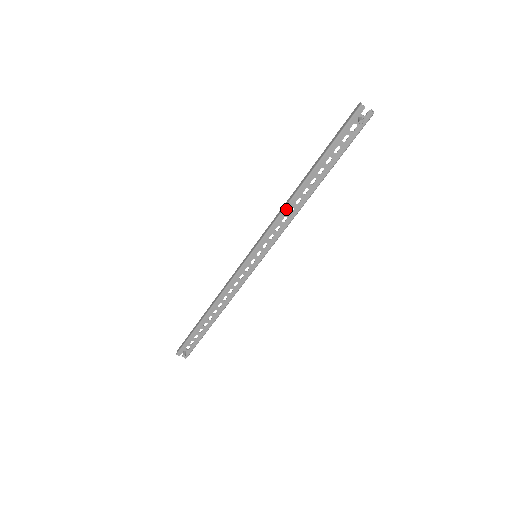
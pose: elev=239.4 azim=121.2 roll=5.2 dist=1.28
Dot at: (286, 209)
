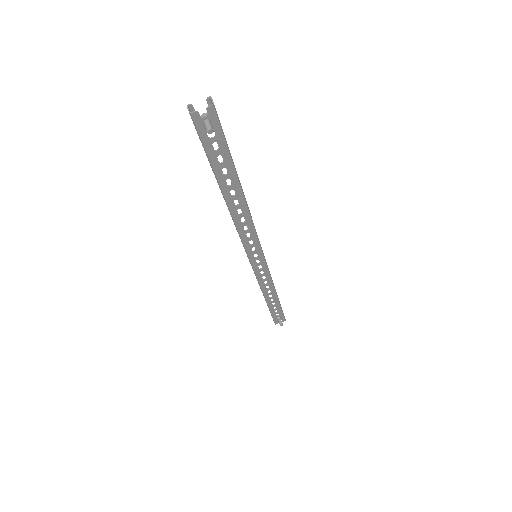
Dot at: (237, 223)
